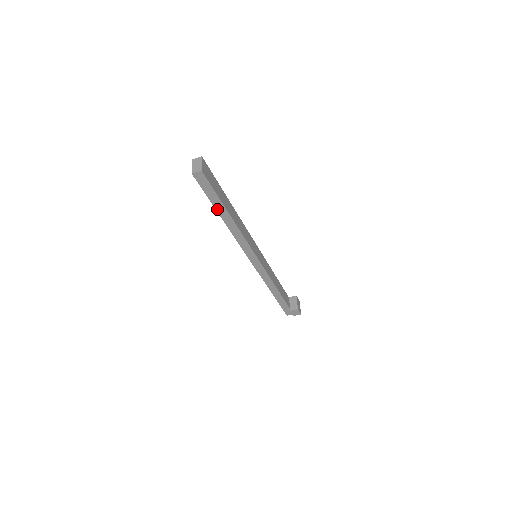
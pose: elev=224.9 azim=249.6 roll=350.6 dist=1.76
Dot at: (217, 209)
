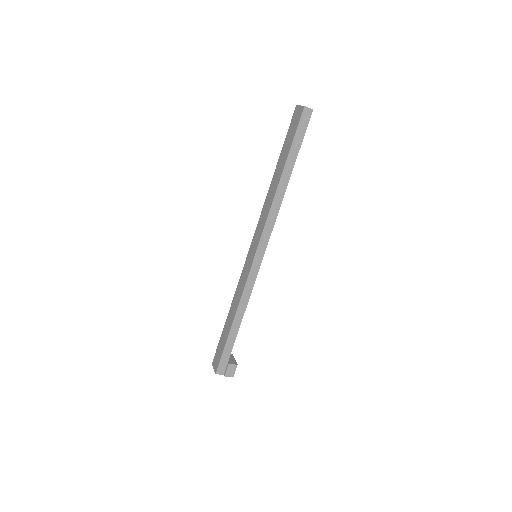
Dot at: (287, 161)
